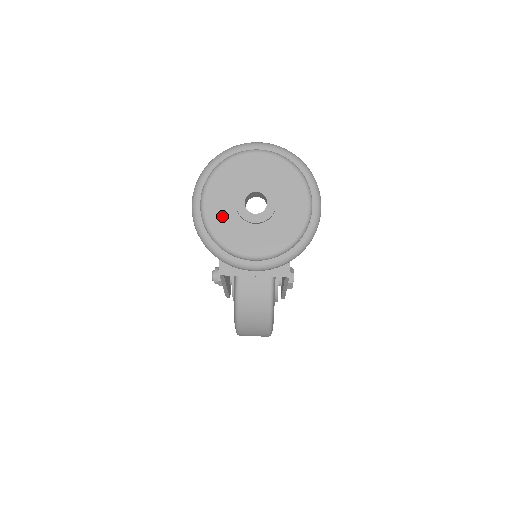
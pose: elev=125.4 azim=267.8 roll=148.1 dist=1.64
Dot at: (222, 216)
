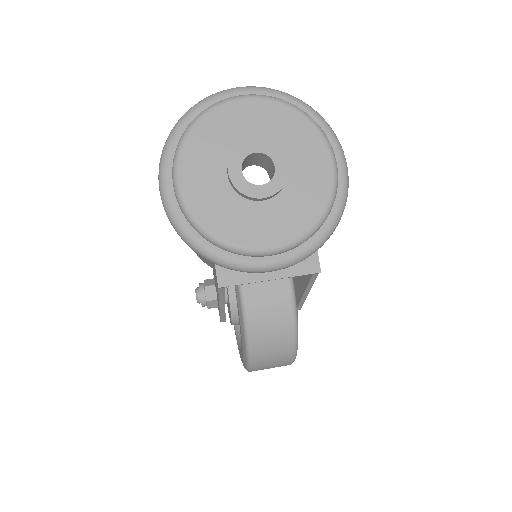
Dot at: (210, 197)
